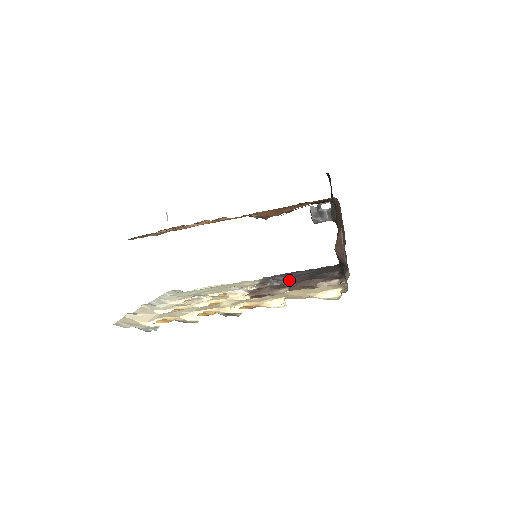
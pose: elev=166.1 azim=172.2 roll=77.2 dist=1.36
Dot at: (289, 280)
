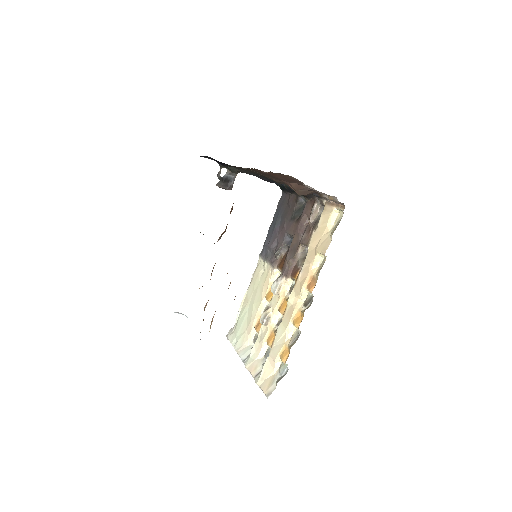
Dot at: (284, 239)
